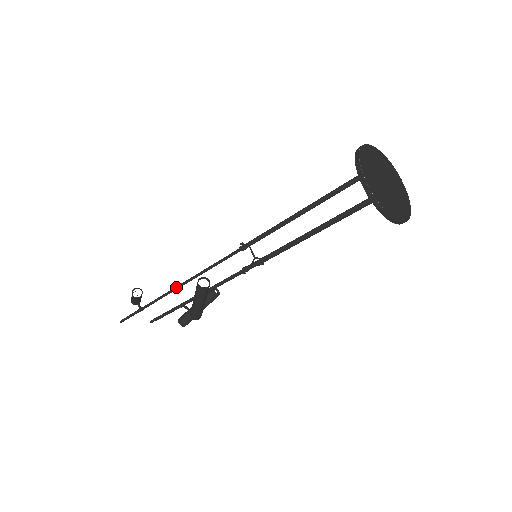
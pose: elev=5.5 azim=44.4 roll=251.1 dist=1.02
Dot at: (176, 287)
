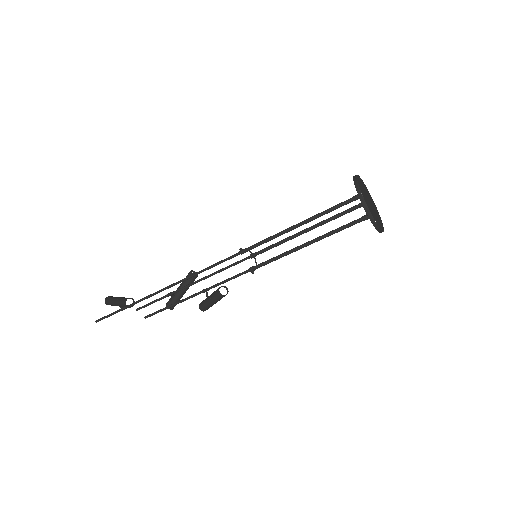
Dot at: (168, 287)
